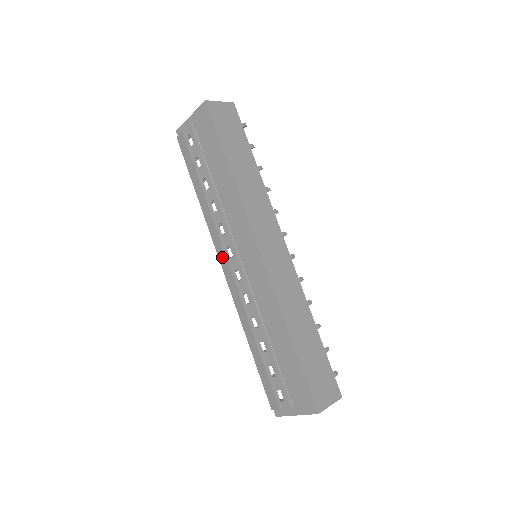
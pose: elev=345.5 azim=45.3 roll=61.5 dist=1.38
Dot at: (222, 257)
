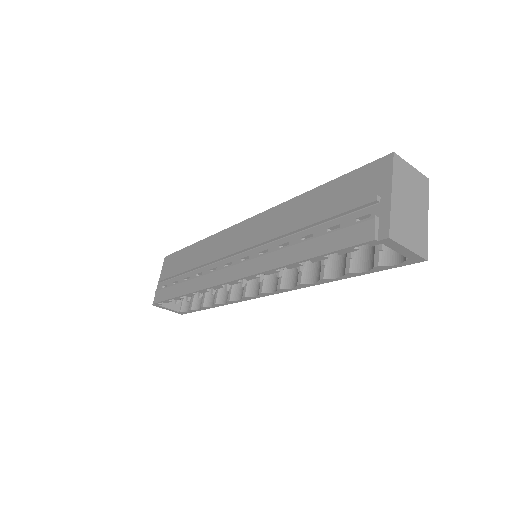
Dot at: (223, 275)
